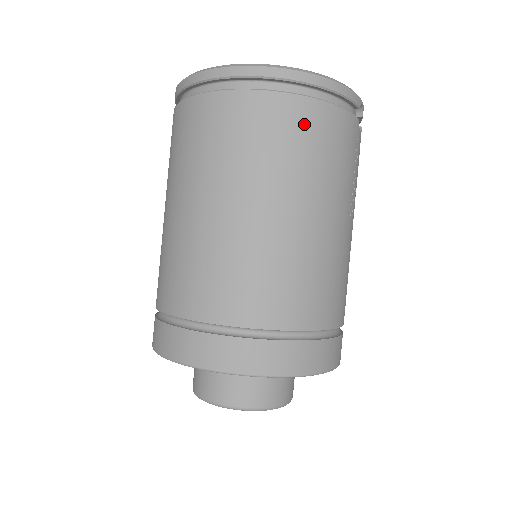
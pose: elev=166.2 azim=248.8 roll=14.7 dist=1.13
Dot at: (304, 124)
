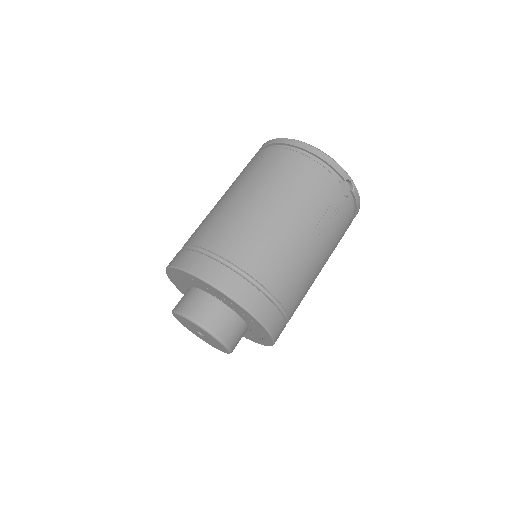
Dot at: (296, 166)
